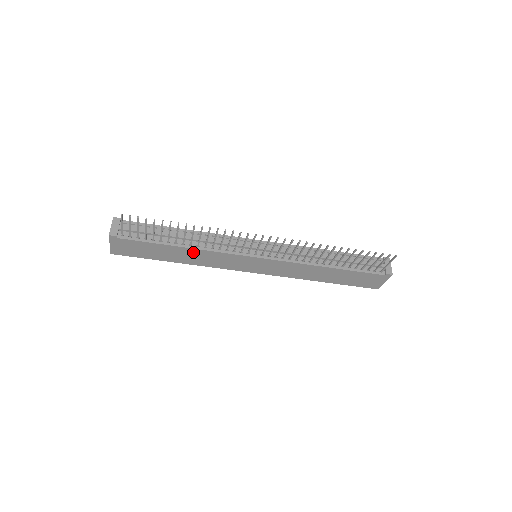
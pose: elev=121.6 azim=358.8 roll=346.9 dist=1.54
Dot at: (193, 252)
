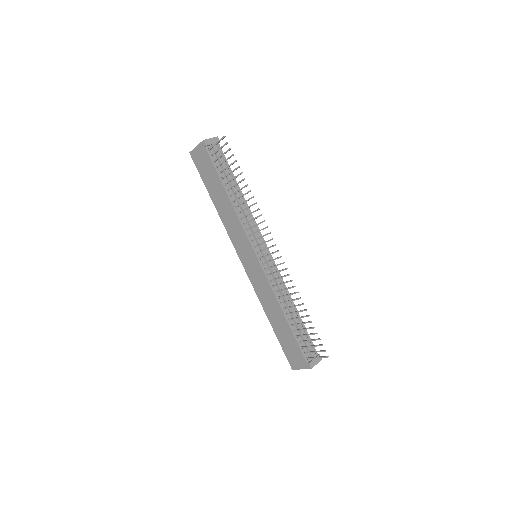
Dot at: (229, 207)
